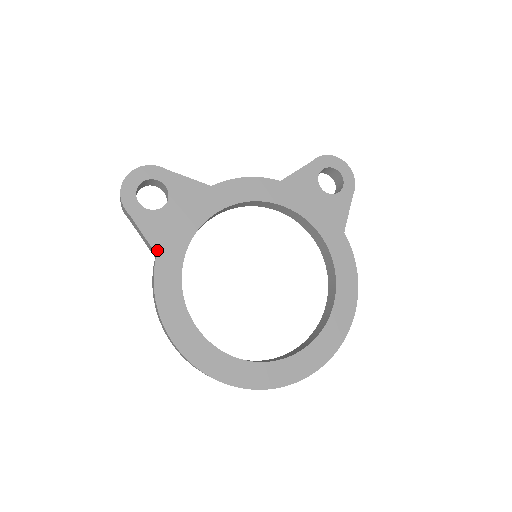
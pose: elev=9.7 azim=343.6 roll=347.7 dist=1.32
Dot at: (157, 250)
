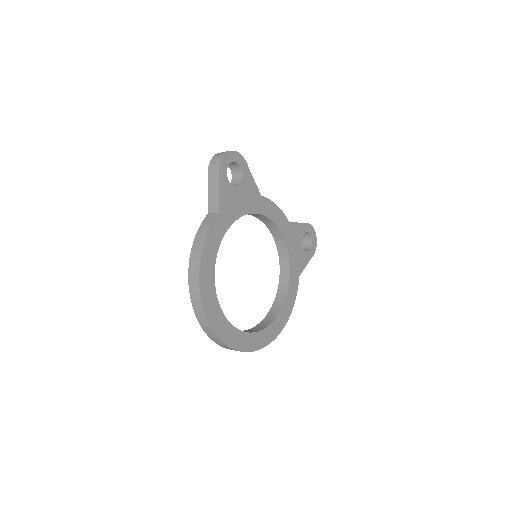
Dot at: (221, 210)
